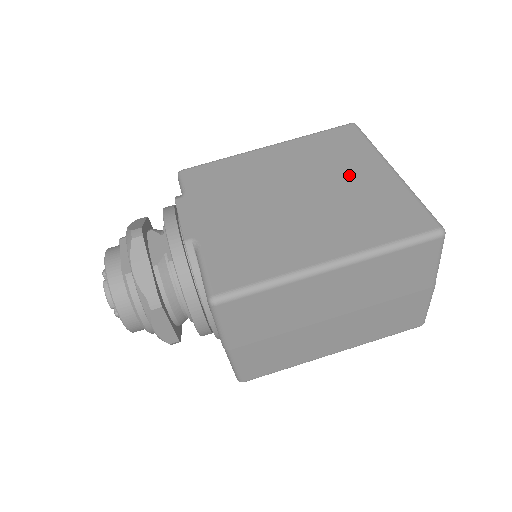
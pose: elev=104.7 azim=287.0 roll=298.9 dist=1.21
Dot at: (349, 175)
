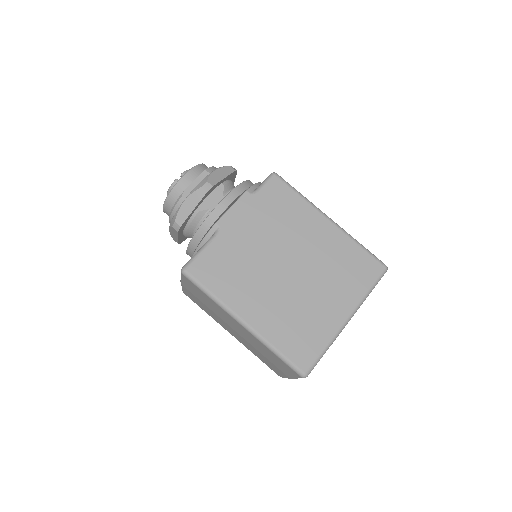
Dot at: (327, 294)
